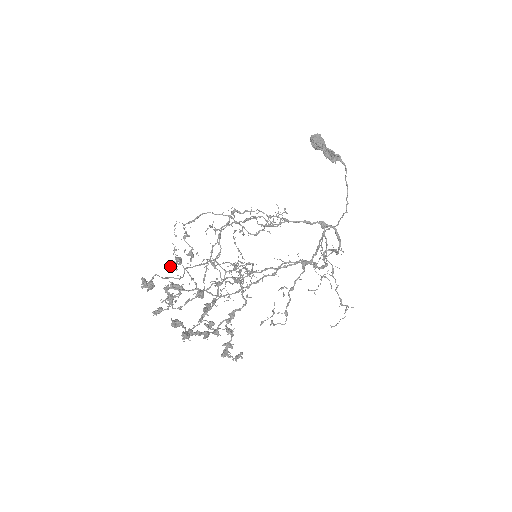
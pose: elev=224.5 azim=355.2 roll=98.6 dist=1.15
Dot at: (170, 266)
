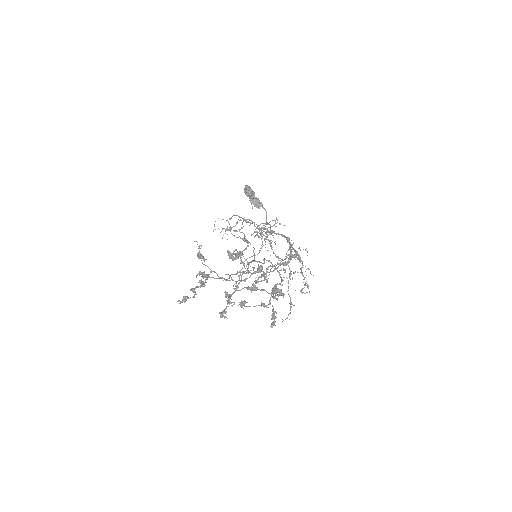
Dot at: (199, 258)
